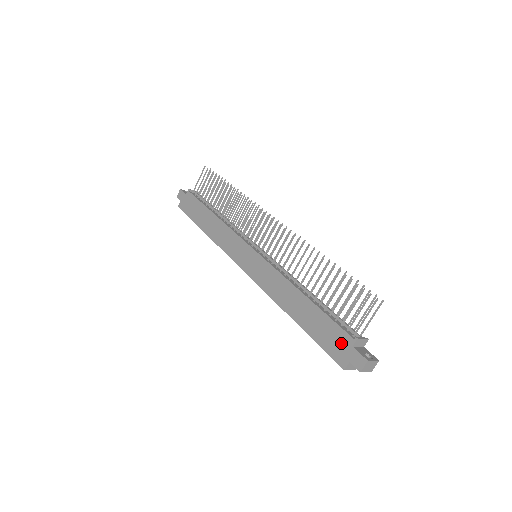
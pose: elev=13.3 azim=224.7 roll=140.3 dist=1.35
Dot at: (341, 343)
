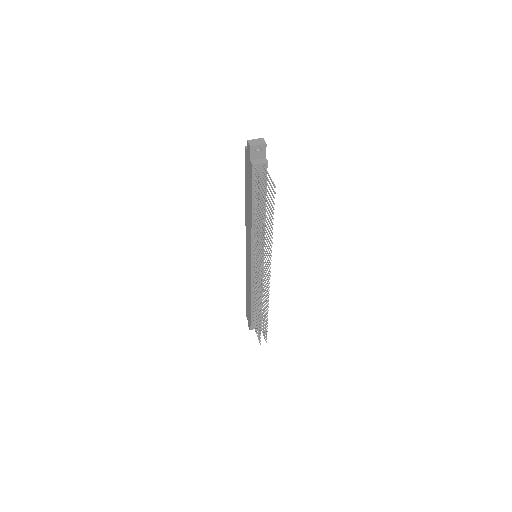
Dot at: (249, 318)
